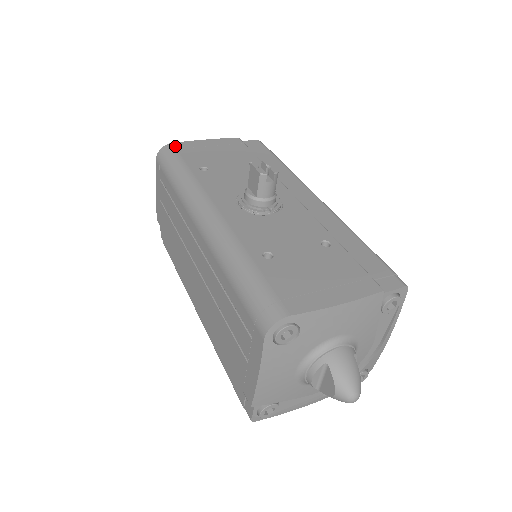
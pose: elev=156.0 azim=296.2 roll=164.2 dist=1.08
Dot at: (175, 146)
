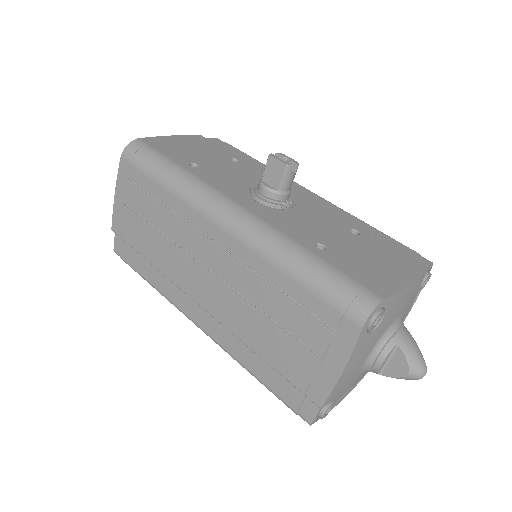
Dot at: (145, 141)
